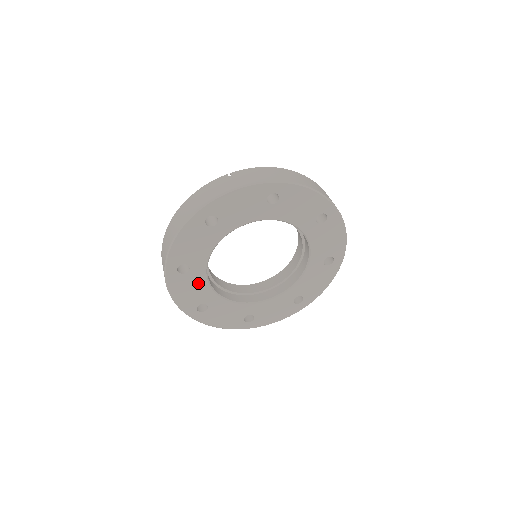
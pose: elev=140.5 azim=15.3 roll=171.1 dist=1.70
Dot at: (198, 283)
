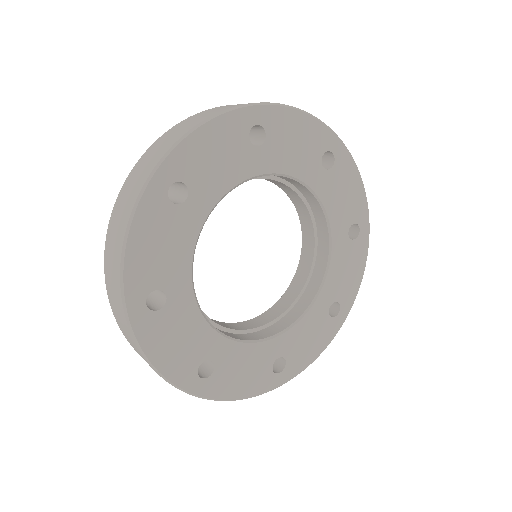
Dot at: (180, 239)
